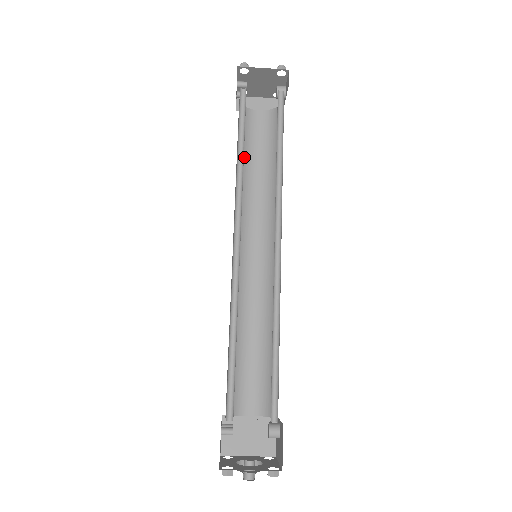
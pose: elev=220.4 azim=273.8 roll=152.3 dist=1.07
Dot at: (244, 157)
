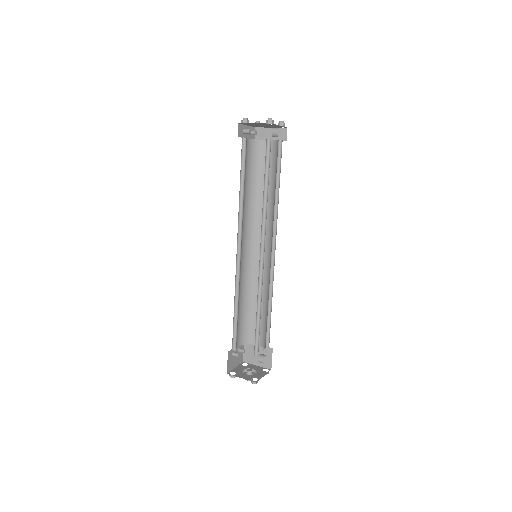
Dot at: (256, 180)
